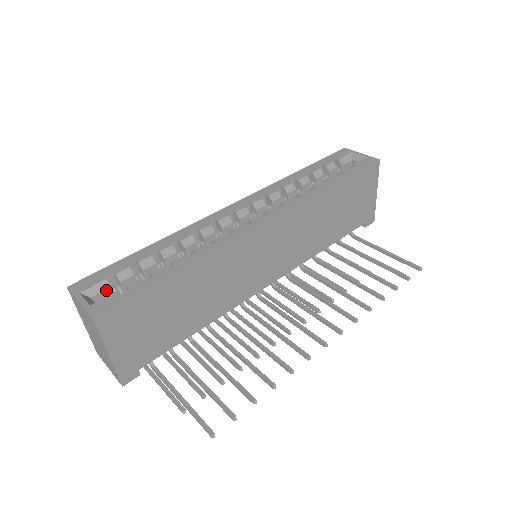
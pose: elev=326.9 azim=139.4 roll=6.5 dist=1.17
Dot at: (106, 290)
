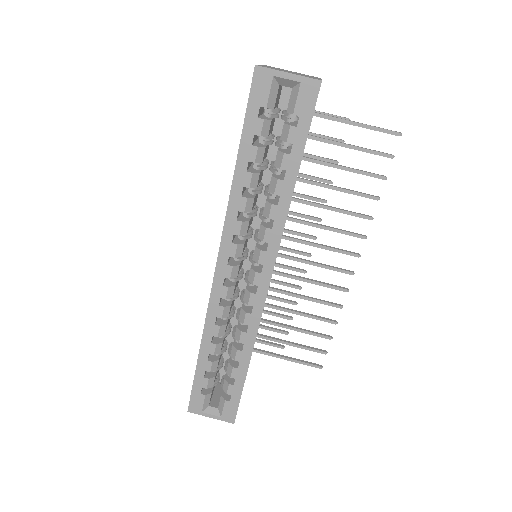
Dot at: occluded
